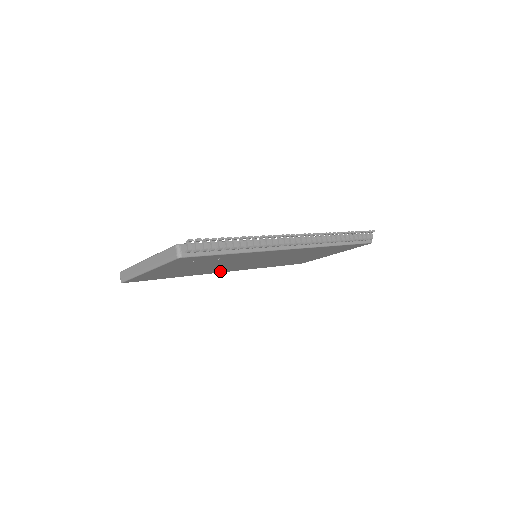
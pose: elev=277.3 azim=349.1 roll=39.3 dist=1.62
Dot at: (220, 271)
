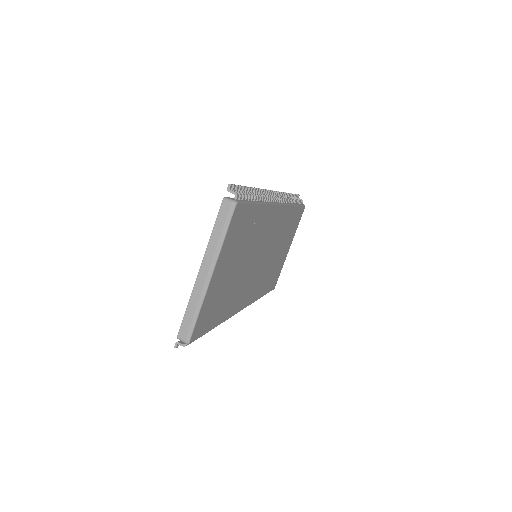
Dot at: (240, 304)
